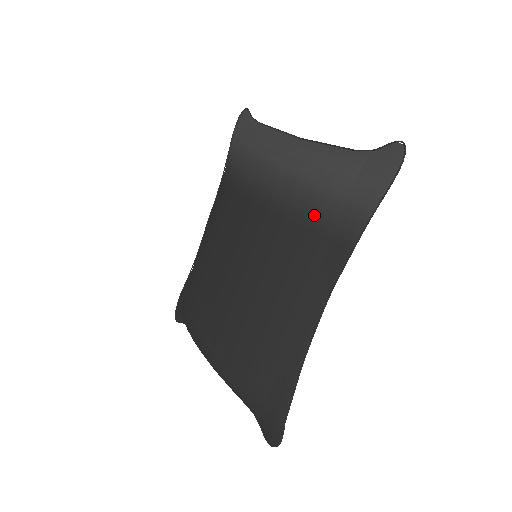
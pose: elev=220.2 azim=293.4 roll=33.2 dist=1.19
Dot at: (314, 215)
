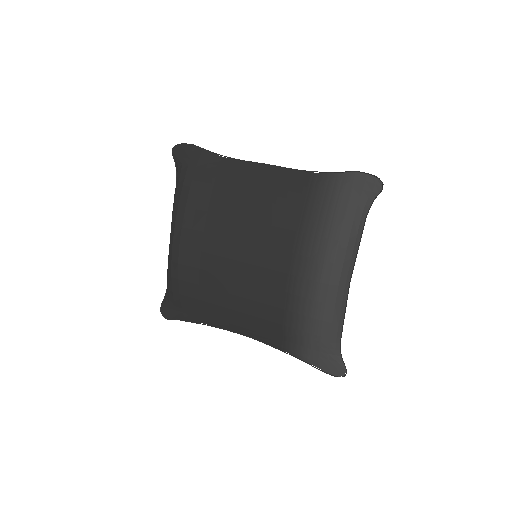
Dot at: (291, 330)
